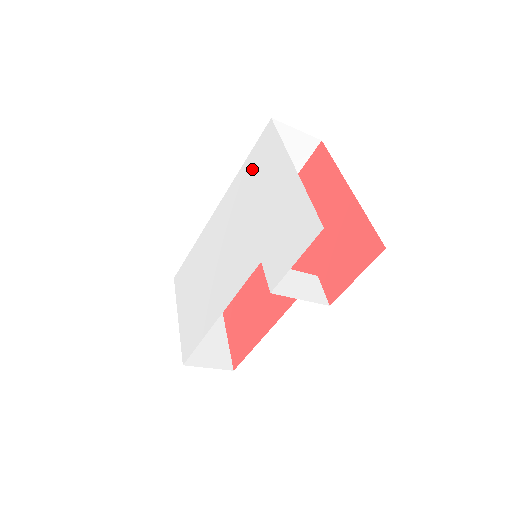
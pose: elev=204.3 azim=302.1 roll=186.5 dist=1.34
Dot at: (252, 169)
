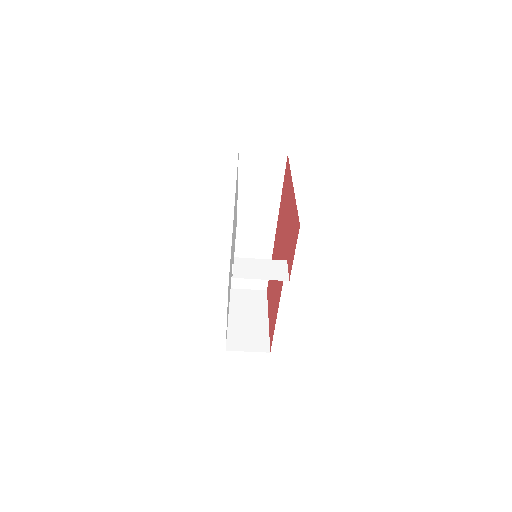
Dot at: occluded
